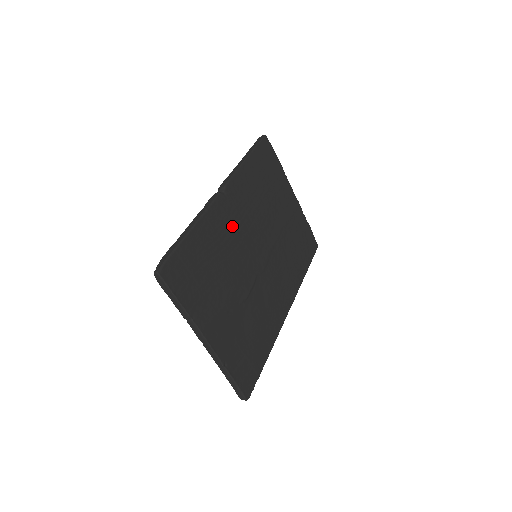
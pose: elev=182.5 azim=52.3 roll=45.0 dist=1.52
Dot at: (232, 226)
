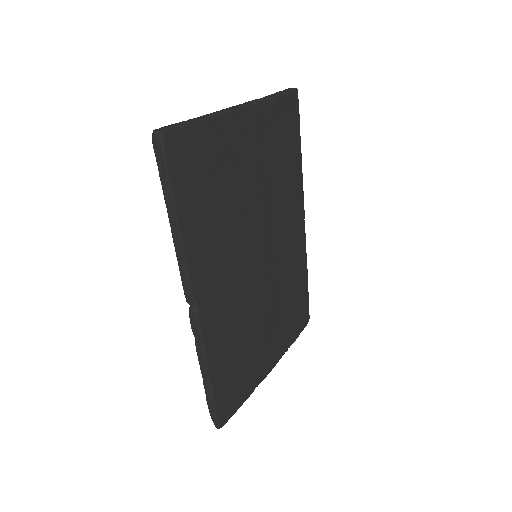
Dot at: (227, 303)
